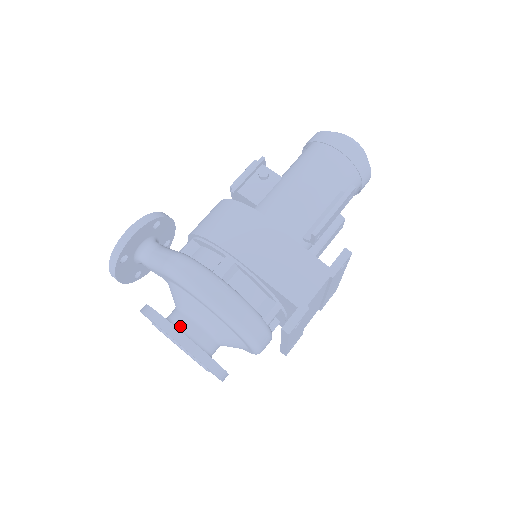
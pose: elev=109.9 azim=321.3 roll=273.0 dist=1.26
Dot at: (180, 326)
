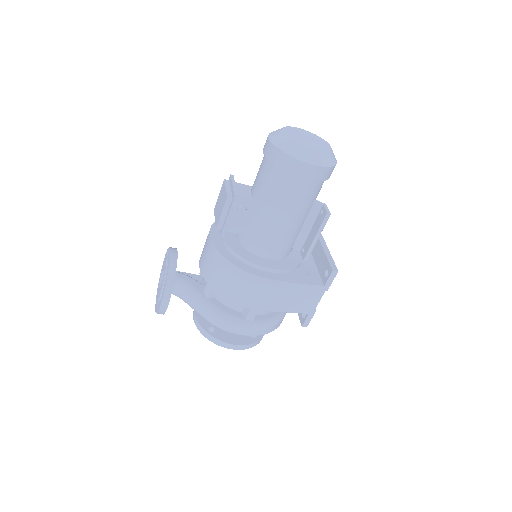
Dot at: occluded
